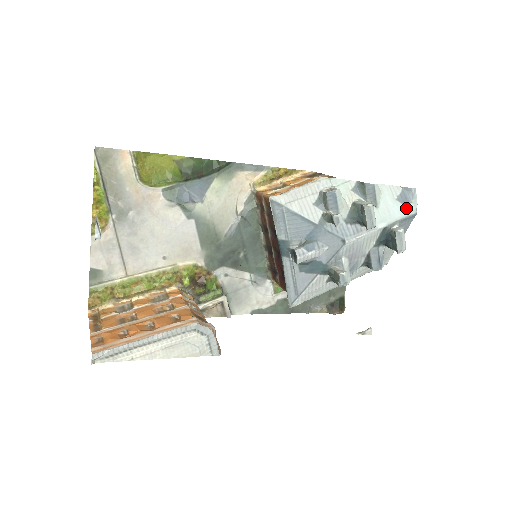
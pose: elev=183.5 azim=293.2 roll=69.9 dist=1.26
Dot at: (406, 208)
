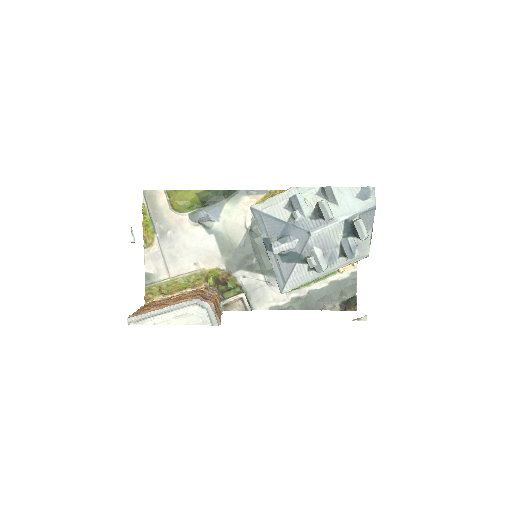
Dot at: (365, 203)
